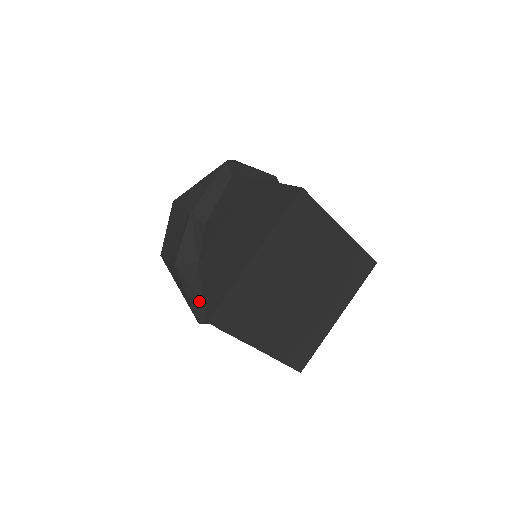
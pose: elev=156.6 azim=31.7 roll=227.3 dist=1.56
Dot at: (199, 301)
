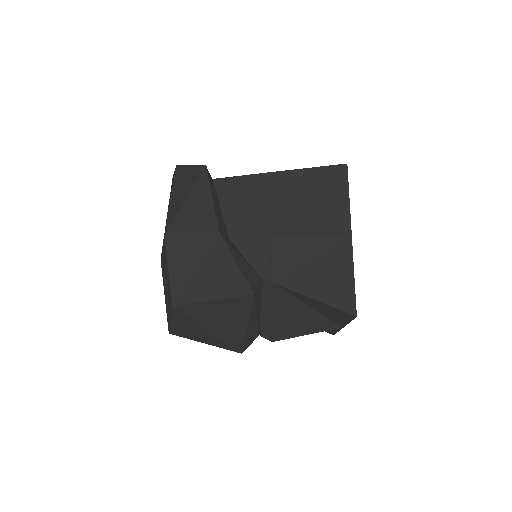
Dot at: (255, 325)
